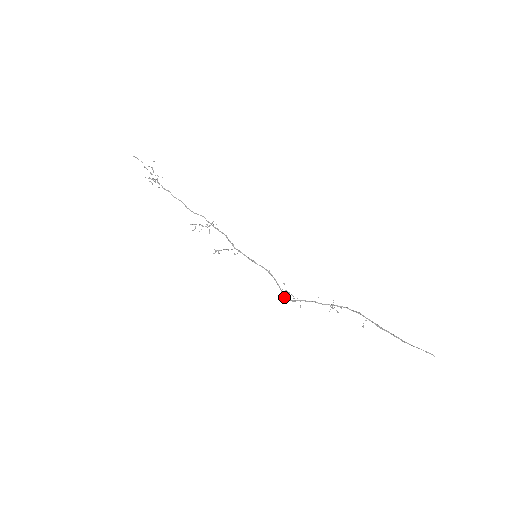
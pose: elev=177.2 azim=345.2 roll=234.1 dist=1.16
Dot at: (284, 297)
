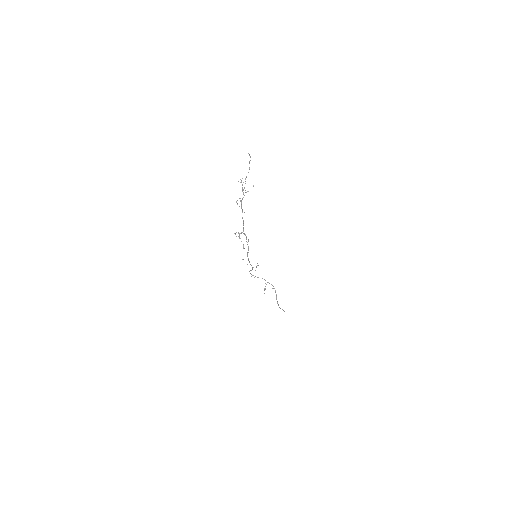
Dot at: occluded
